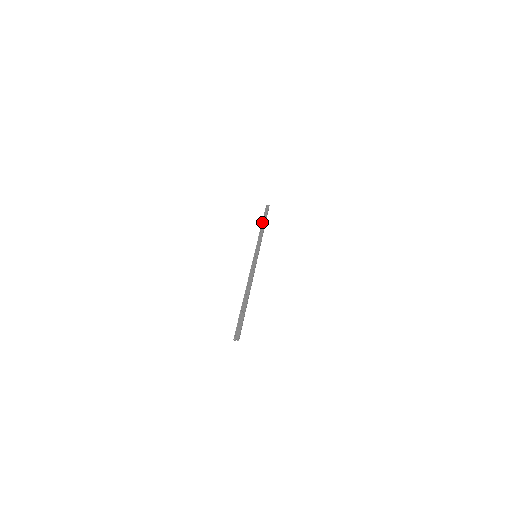
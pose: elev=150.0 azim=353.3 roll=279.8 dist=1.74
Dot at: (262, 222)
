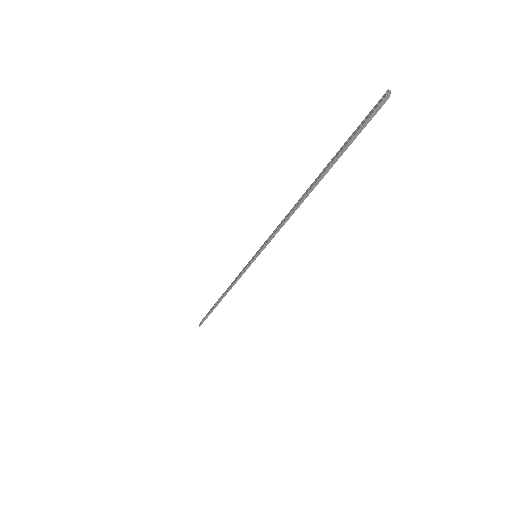
Dot at: (215, 304)
